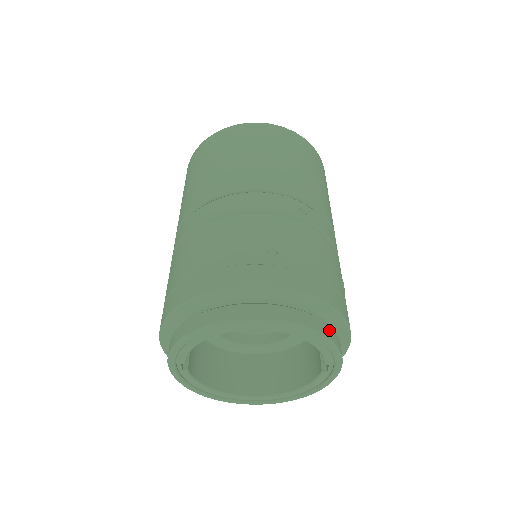
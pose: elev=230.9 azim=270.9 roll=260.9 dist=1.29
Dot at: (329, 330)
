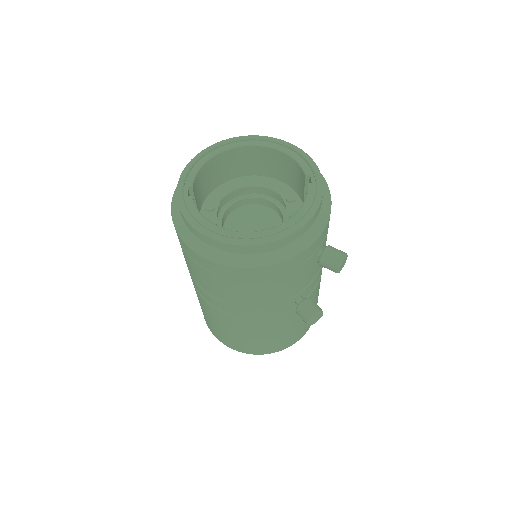
Dot at: occluded
